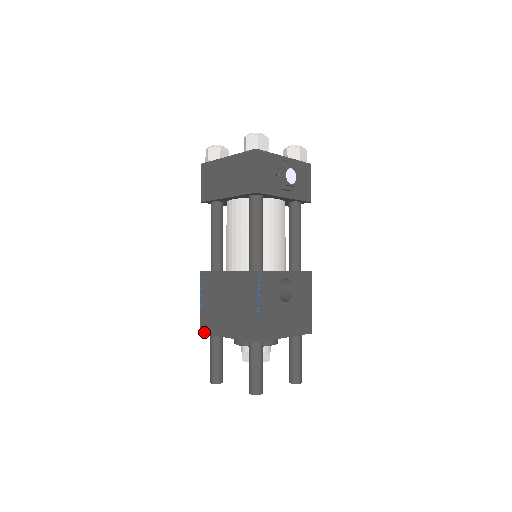
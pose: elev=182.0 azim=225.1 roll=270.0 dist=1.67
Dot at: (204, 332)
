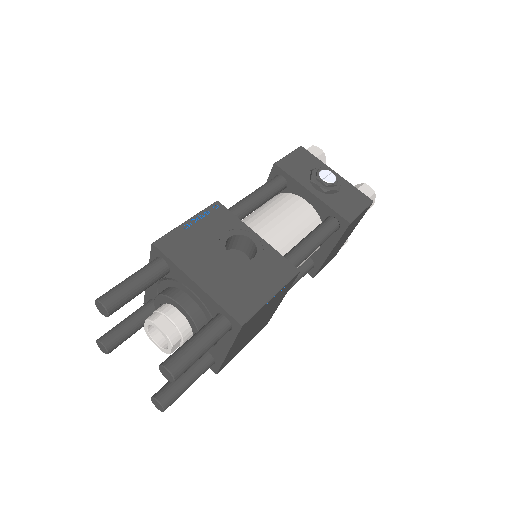
Dot at: occluded
